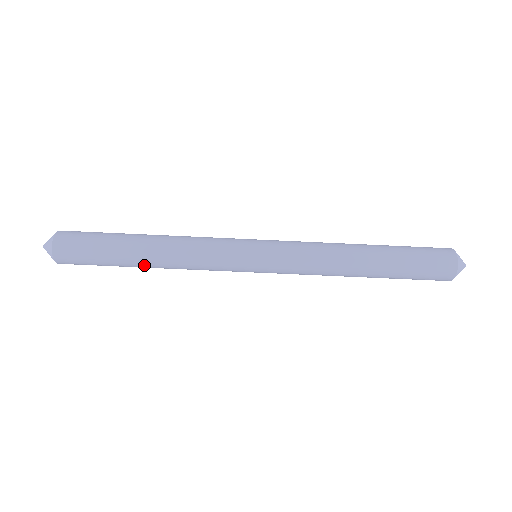
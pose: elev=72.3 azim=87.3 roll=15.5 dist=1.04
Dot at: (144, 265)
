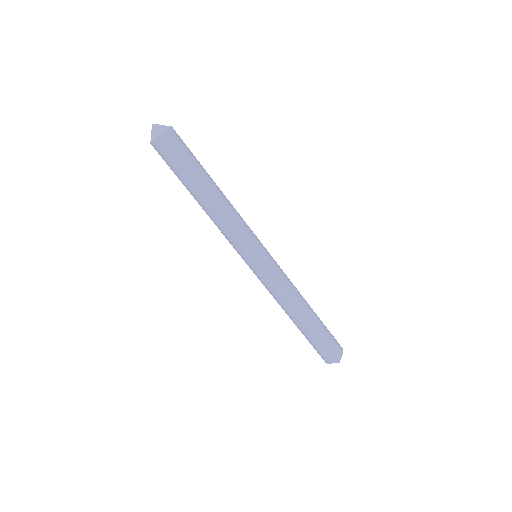
Dot at: (196, 199)
